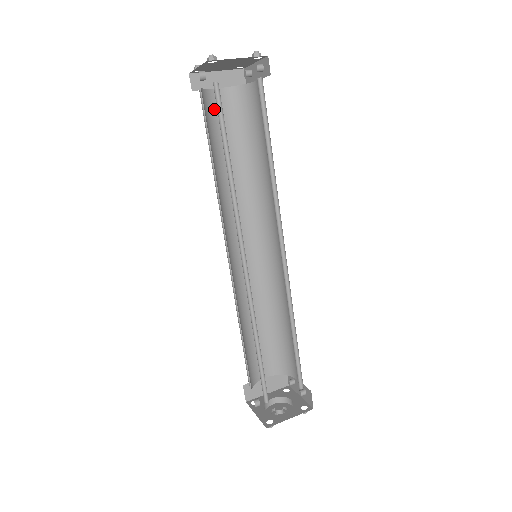
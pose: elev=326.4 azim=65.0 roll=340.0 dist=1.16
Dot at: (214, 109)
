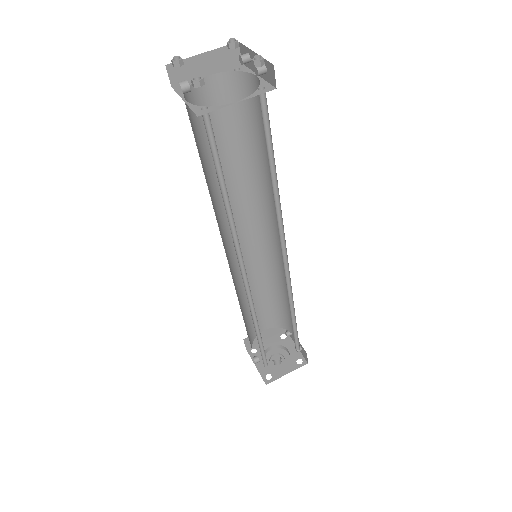
Dot at: (202, 105)
